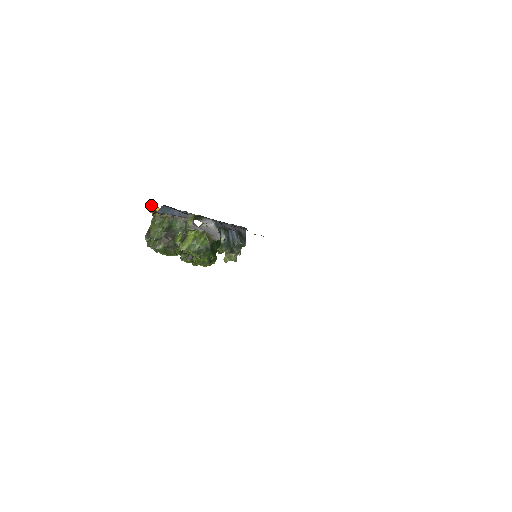
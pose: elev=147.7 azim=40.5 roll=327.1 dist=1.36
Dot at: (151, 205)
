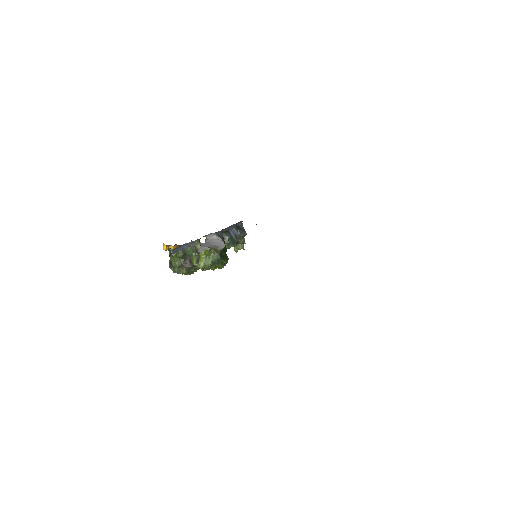
Dot at: (164, 245)
